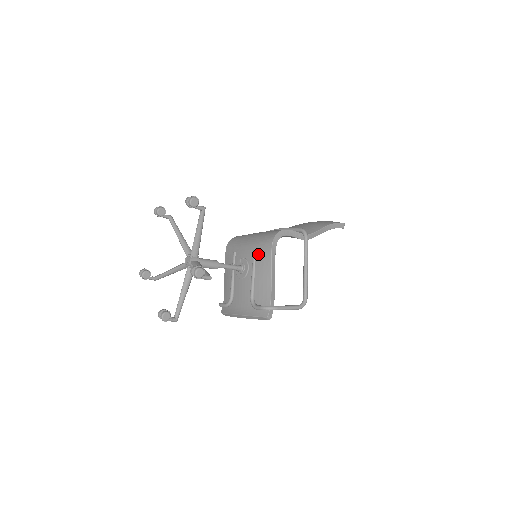
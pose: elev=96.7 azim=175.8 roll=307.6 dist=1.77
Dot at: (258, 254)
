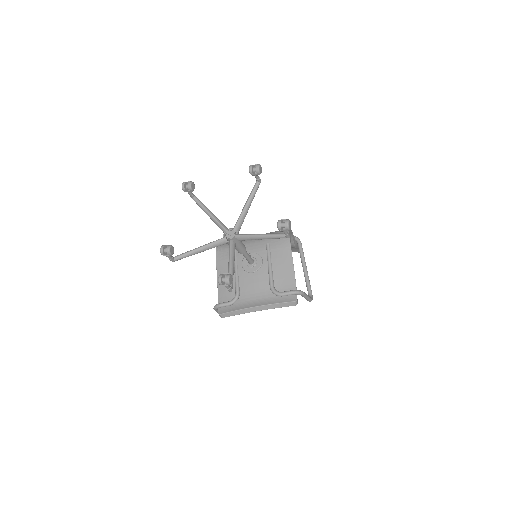
Dot at: (273, 247)
